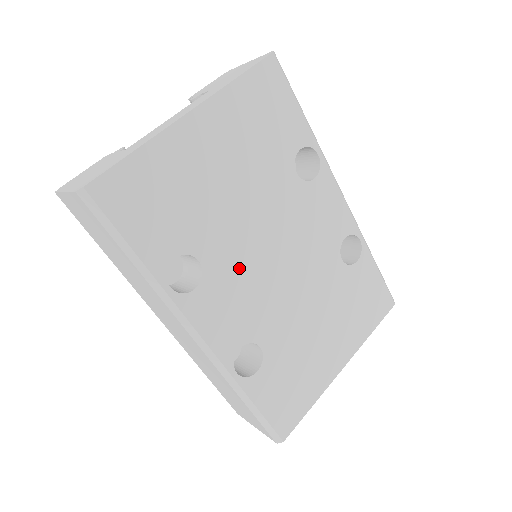
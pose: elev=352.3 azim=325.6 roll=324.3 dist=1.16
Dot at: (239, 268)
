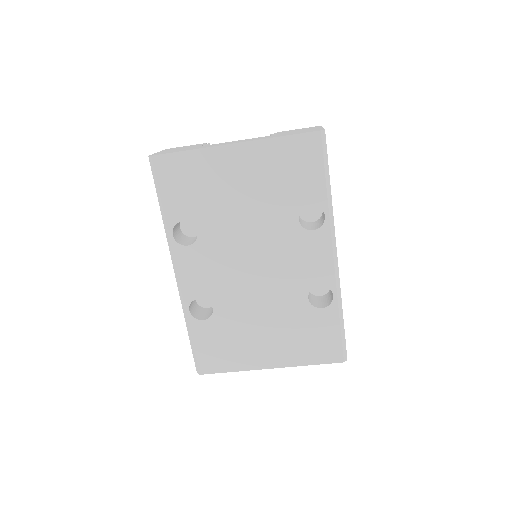
Dot at: (222, 252)
